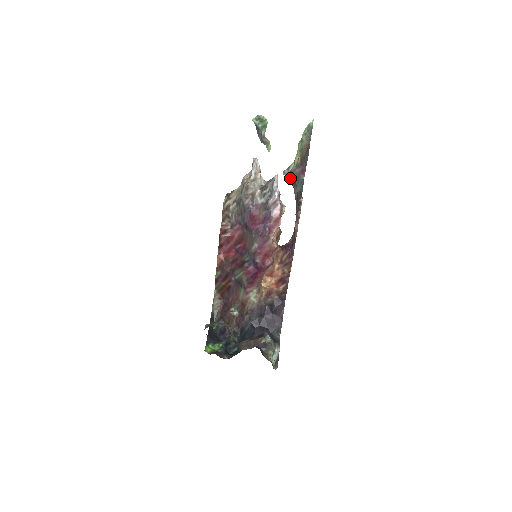
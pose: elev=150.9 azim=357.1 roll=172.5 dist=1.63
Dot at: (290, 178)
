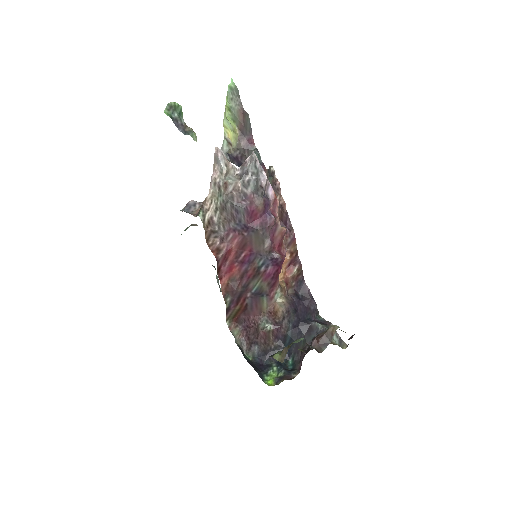
Dot at: (231, 157)
